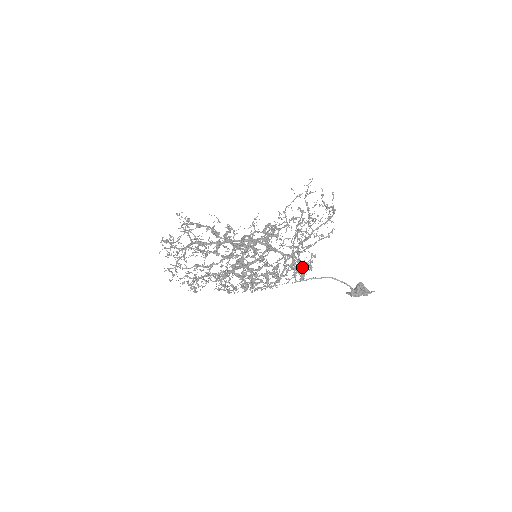
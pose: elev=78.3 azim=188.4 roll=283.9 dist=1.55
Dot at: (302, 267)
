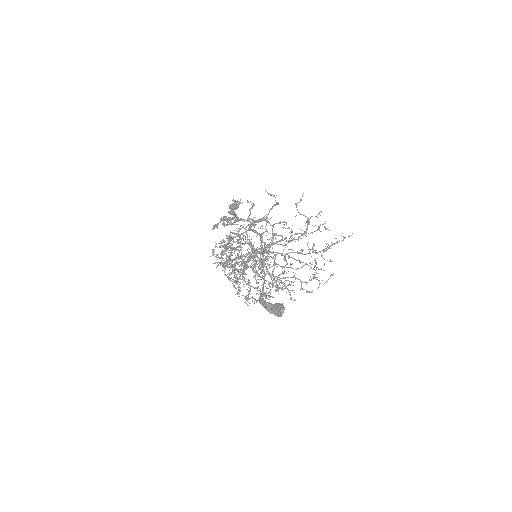
Dot at: (254, 256)
